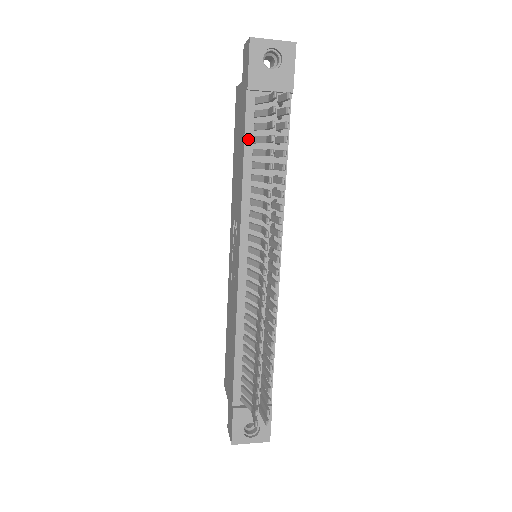
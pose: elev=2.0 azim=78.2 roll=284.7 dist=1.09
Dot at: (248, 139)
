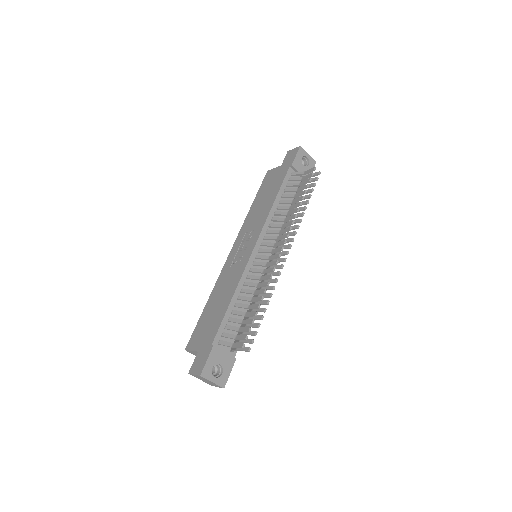
Dot at: (282, 188)
